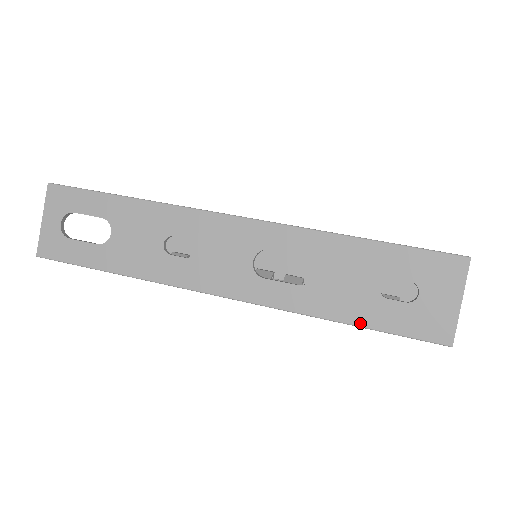
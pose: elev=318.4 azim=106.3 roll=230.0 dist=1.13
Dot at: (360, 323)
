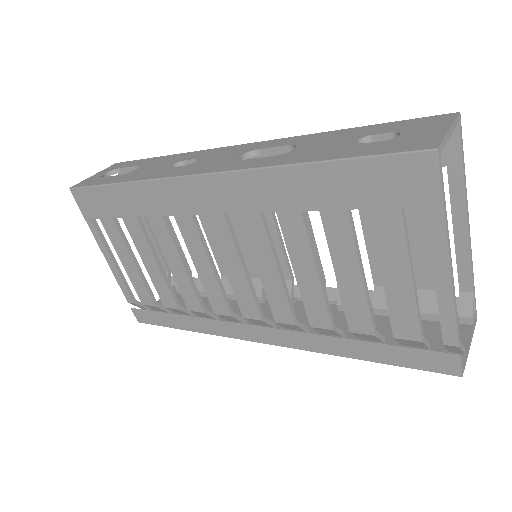
Dot at: (329, 158)
